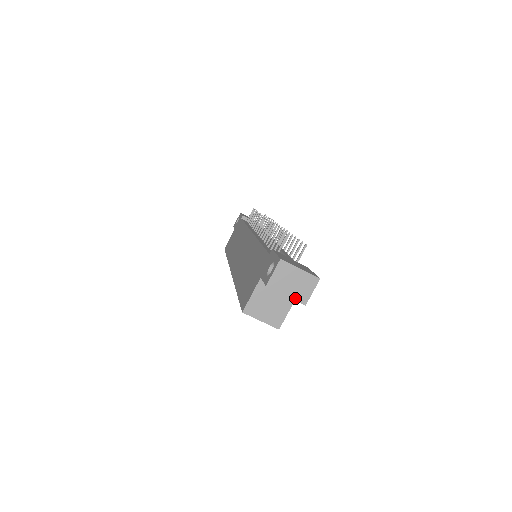
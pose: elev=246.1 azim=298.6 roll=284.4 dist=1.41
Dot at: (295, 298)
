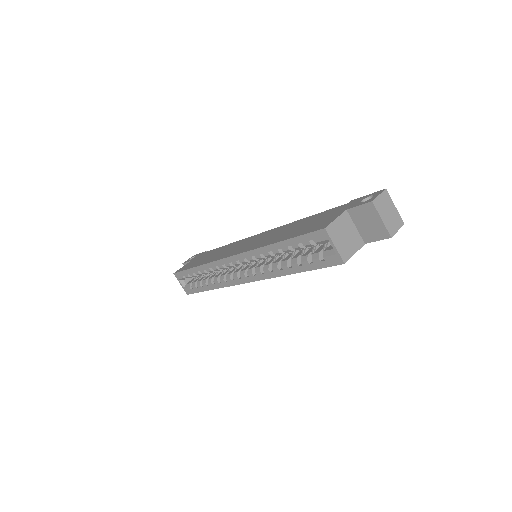
Dot at: (387, 226)
